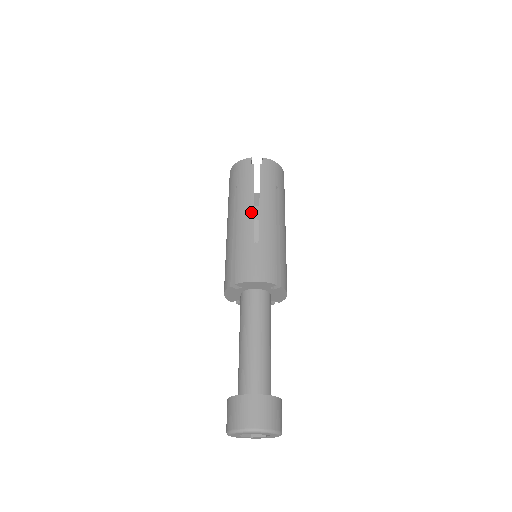
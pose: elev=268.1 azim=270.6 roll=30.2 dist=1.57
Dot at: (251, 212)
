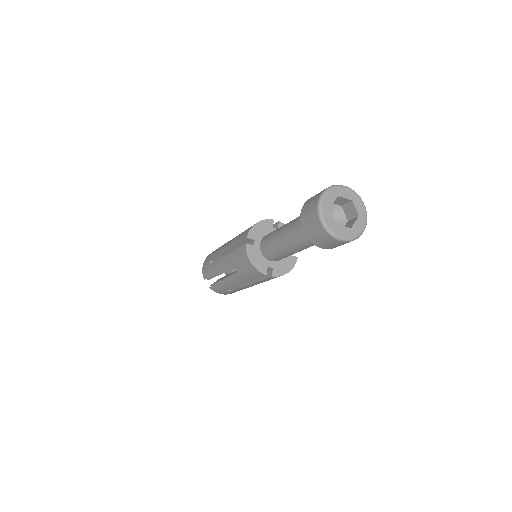
Dot at: (227, 242)
